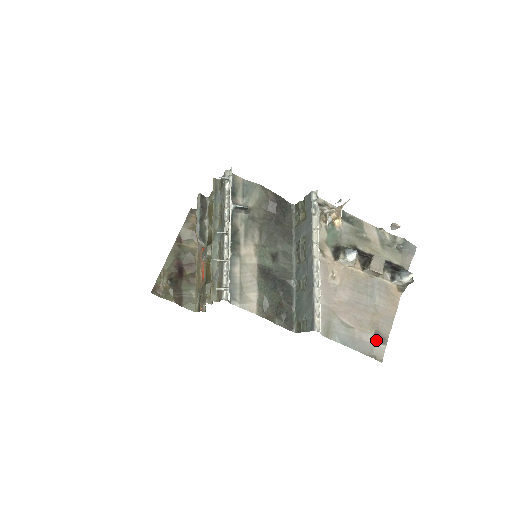
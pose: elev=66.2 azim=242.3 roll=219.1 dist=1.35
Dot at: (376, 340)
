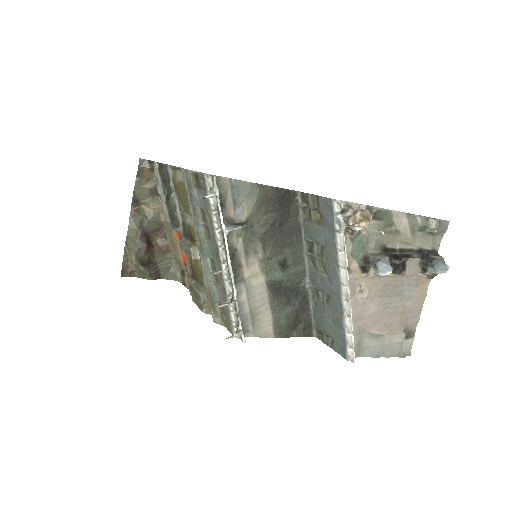
Dot at: (405, 337)
